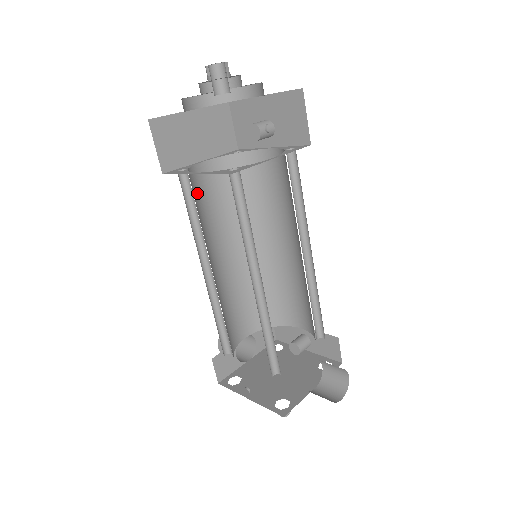
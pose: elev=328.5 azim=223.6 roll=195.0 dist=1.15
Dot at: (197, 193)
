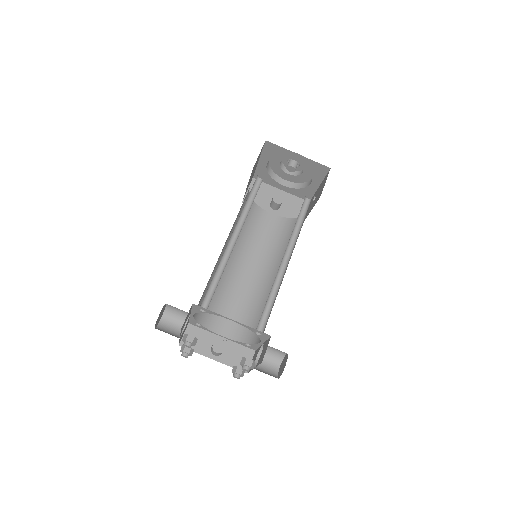
Dot at: occluded
